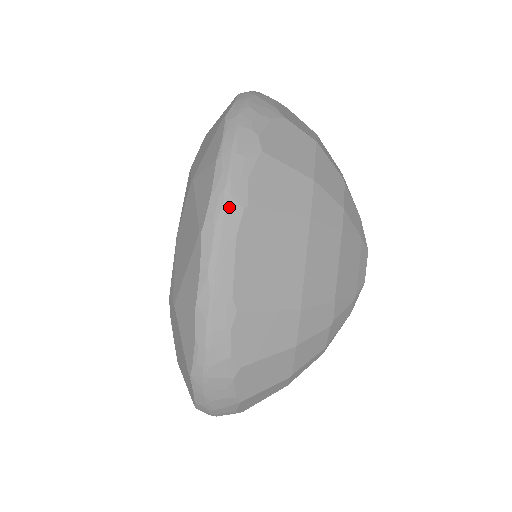
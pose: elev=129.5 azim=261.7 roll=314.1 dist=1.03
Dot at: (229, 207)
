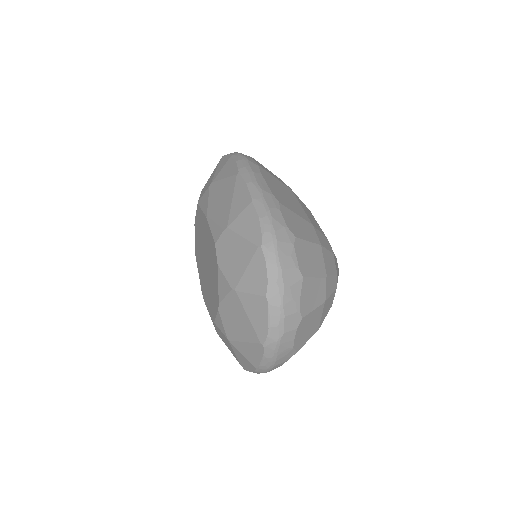
Dot at: (250, 163)
